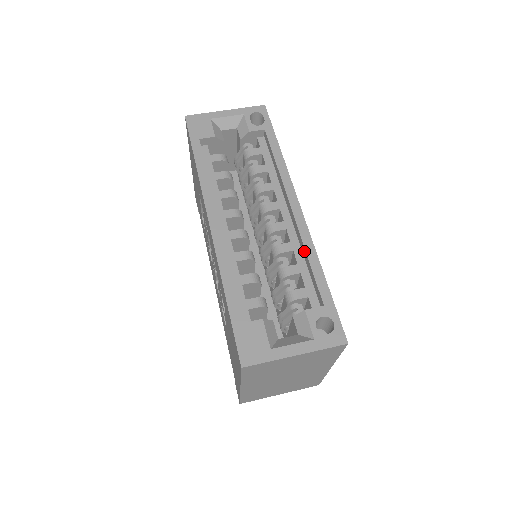
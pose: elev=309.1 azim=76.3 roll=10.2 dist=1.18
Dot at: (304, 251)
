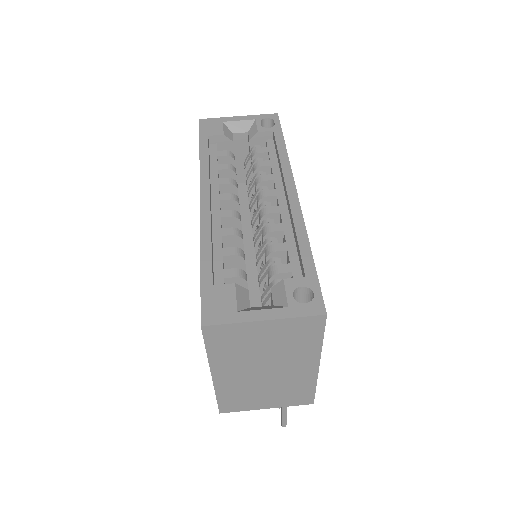
Dot at: (294, 229)
